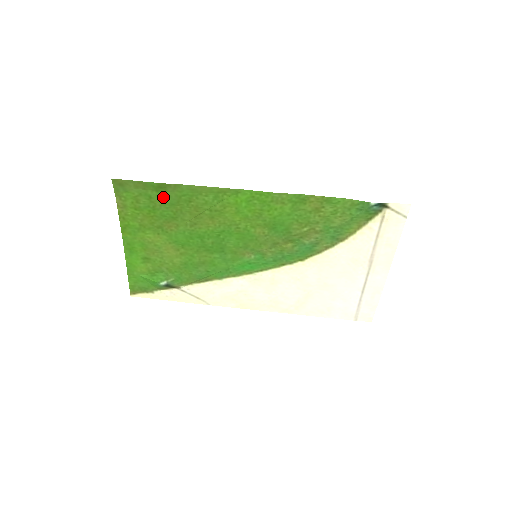
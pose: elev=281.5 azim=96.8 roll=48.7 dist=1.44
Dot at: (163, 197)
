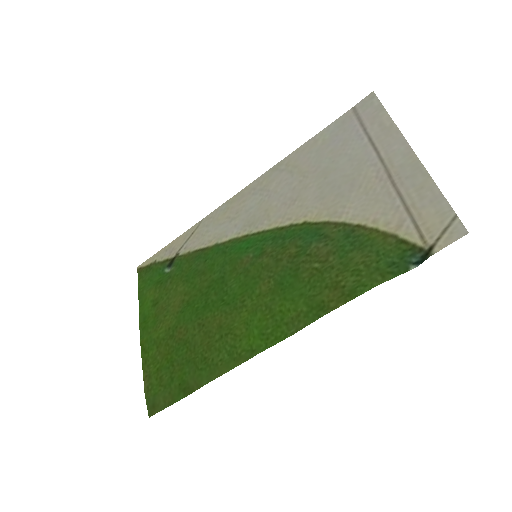
Dot at: (182, 375)
